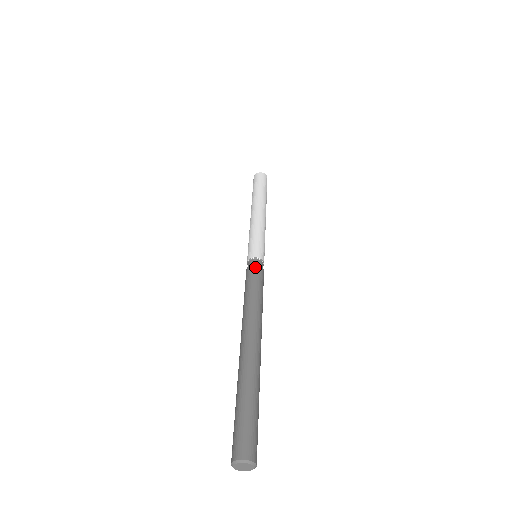
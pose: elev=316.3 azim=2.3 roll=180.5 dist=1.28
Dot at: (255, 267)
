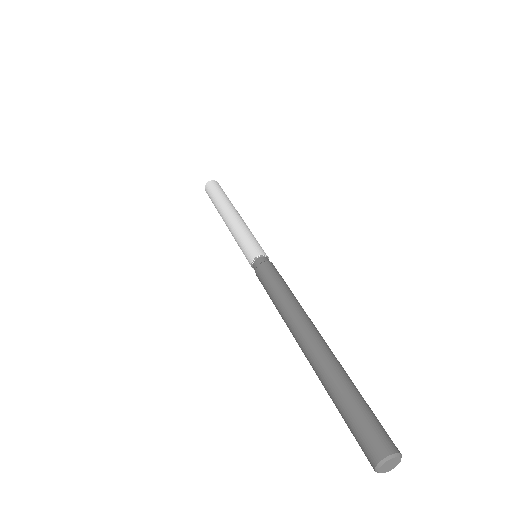
Dot at: (267, 264)
